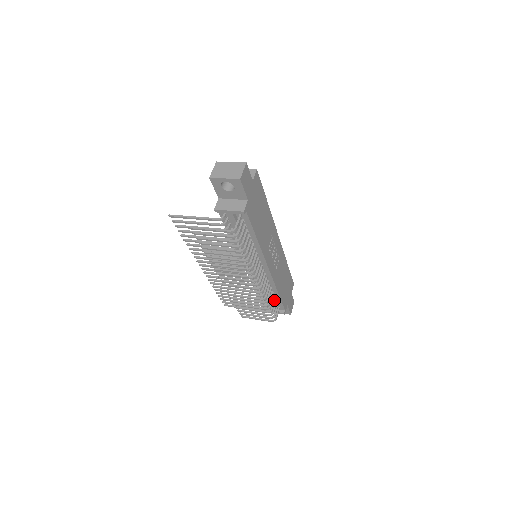
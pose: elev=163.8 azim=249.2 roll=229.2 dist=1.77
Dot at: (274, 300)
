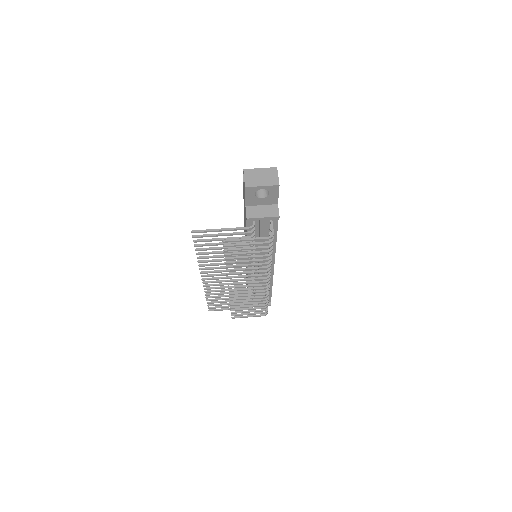
Dot at: occluded
